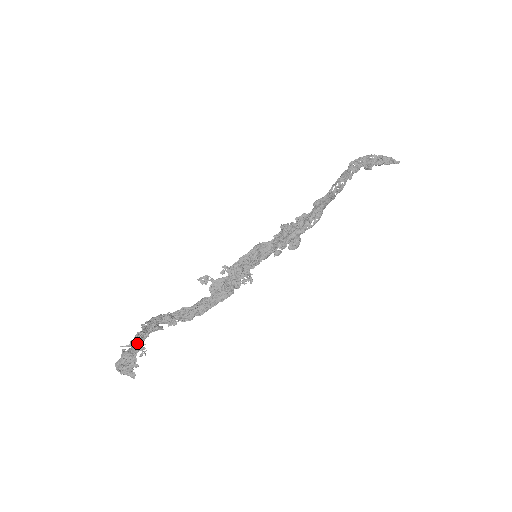
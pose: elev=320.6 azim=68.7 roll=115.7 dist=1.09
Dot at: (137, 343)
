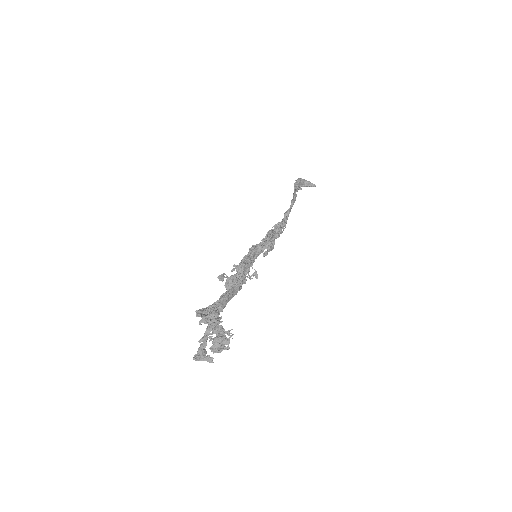
Dot at: (224, 329)
